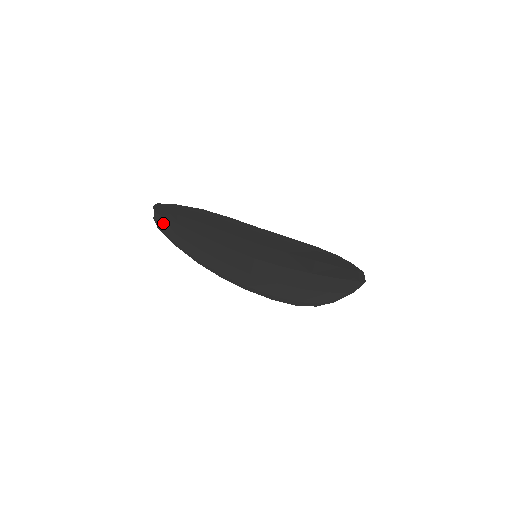
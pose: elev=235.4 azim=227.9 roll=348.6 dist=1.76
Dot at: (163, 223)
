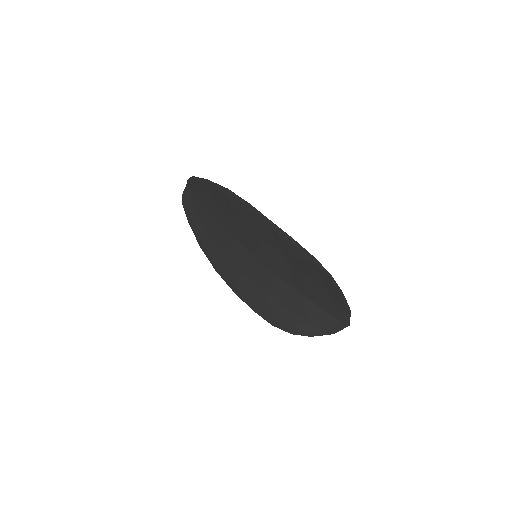
Dot at: (189, 199)
